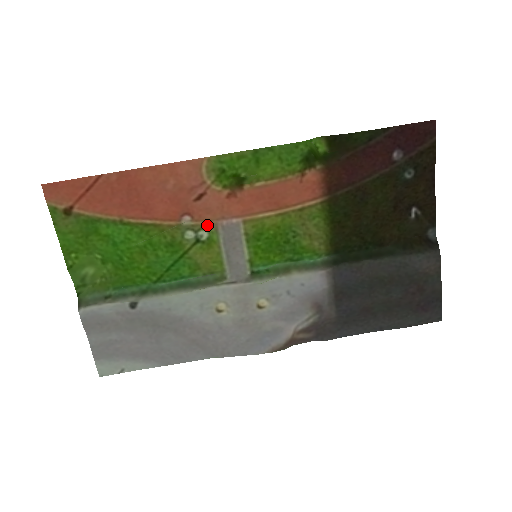
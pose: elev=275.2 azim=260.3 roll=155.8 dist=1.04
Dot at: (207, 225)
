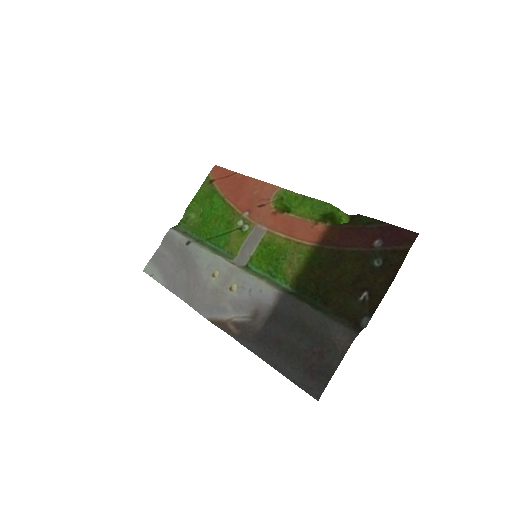
Dot at: (251, 223)
